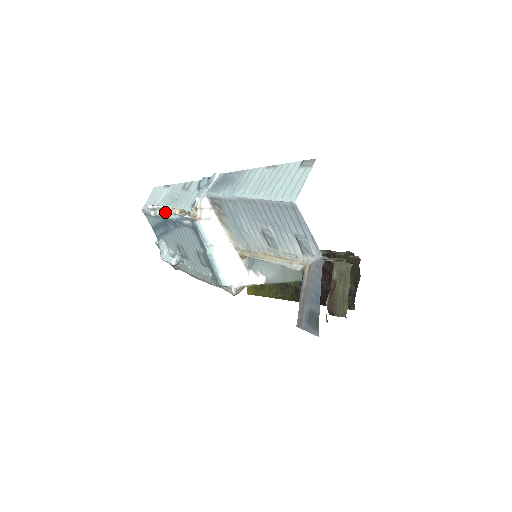
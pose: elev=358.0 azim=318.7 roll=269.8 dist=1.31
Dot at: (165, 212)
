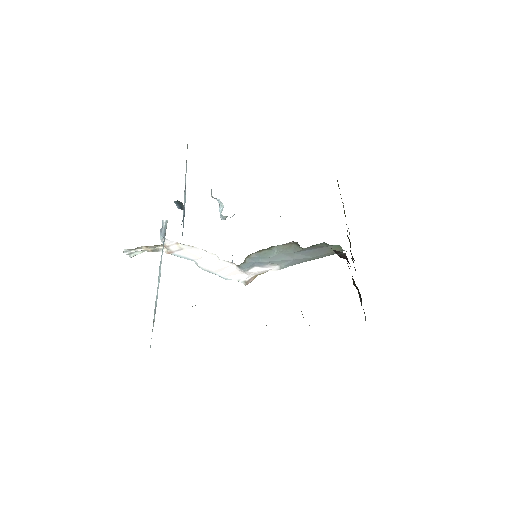
Dot at: (141, 252)
